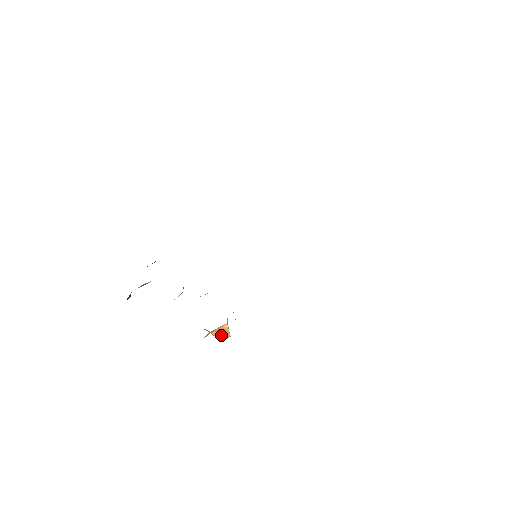
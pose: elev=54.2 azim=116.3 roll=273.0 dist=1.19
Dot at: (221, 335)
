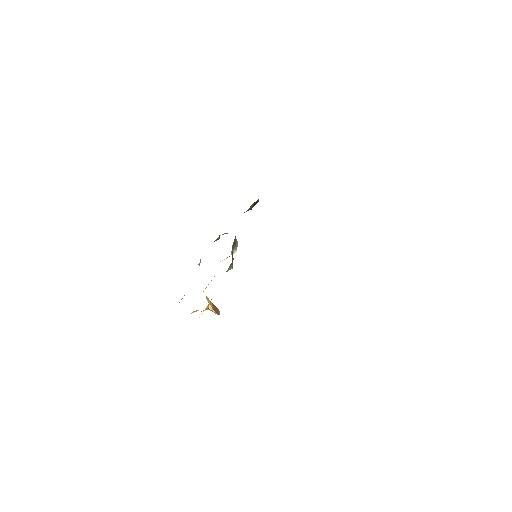
Dot at: occluded
